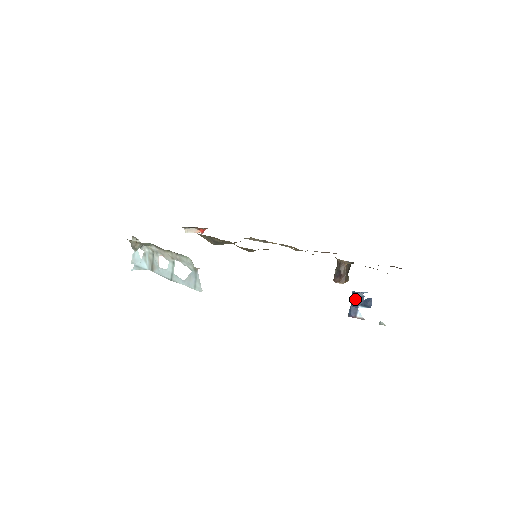
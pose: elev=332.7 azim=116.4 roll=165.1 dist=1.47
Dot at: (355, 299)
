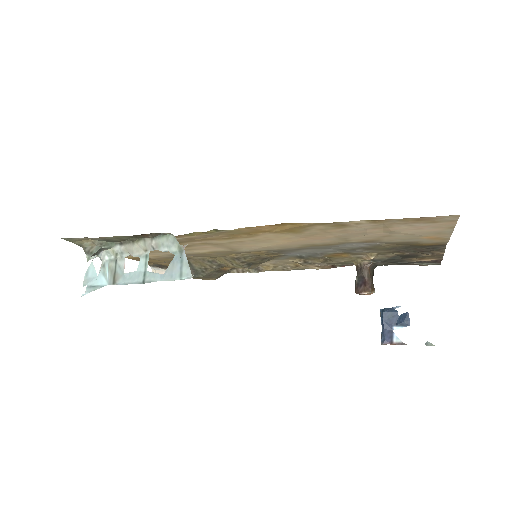
Dot at: (386, 318)
